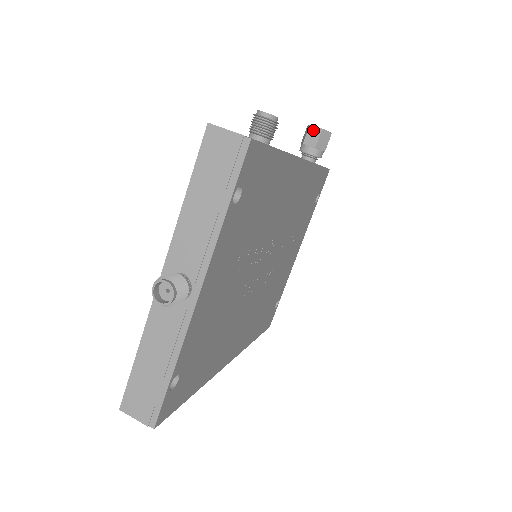
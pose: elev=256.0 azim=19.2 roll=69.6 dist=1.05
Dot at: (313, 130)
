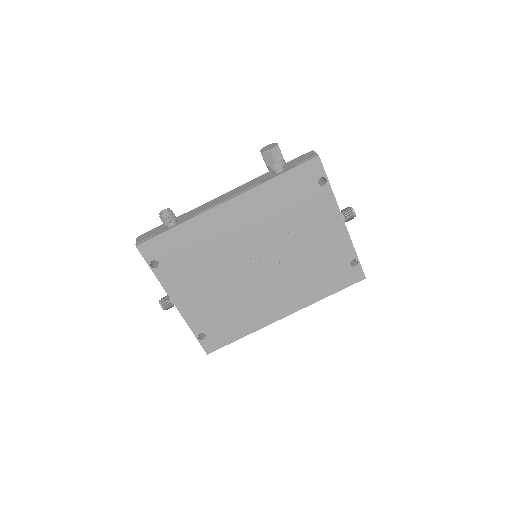
Dot at: occluded
